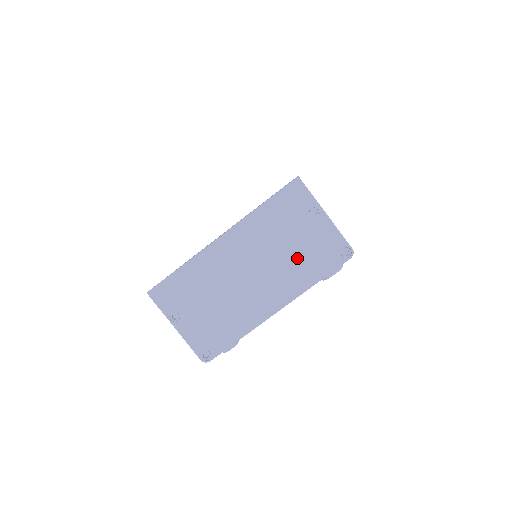
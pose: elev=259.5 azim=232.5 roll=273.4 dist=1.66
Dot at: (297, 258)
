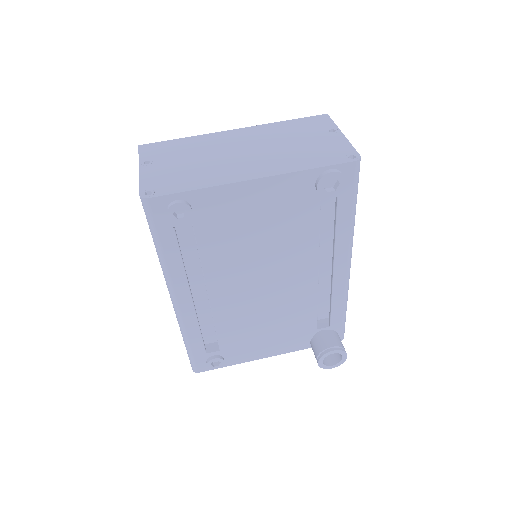
Dot at: (298, 151)
